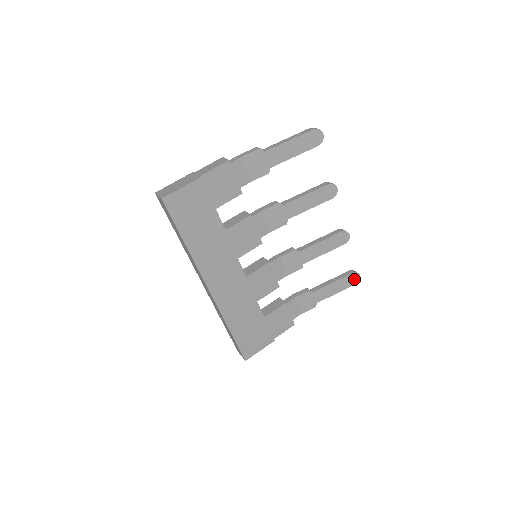
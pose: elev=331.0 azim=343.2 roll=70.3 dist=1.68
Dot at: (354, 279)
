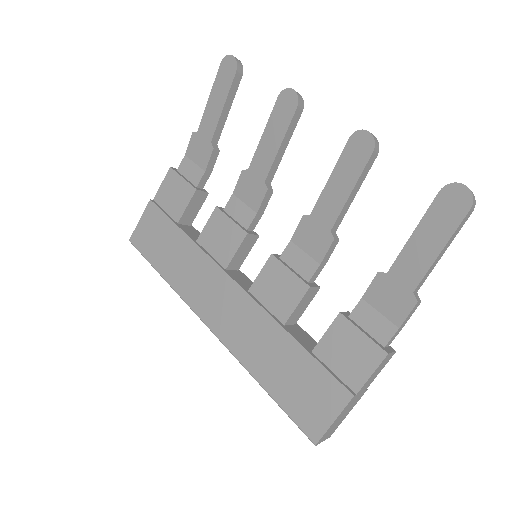
Dot at: (456, 200)
